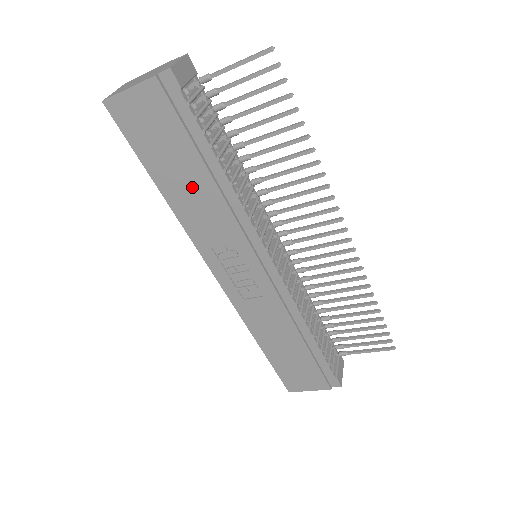
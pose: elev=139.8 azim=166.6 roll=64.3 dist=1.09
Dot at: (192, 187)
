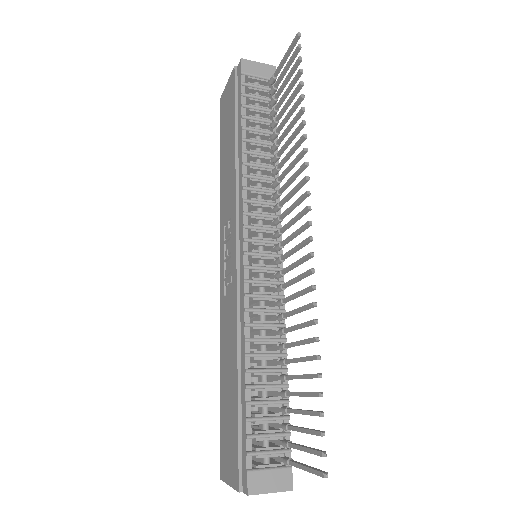
Dot at: (229, 159)
